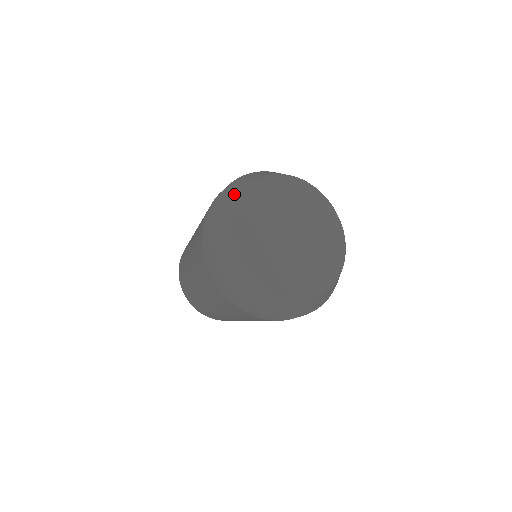
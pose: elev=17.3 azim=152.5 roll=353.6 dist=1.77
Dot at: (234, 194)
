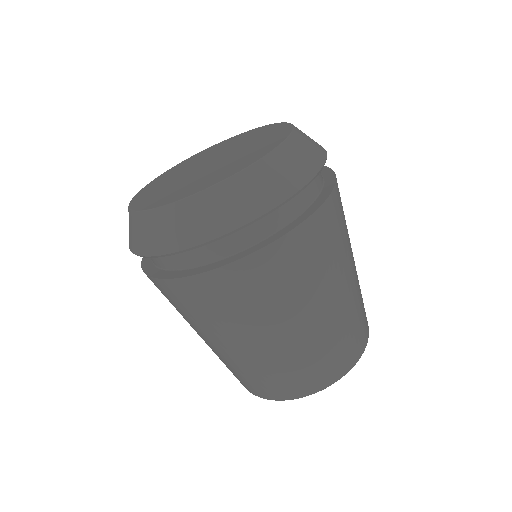
Dot at: occluded
